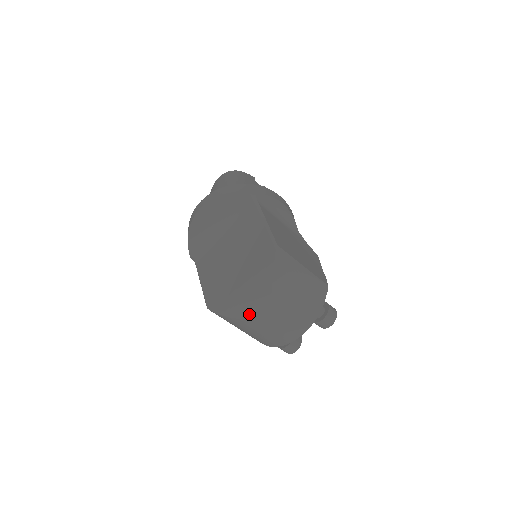
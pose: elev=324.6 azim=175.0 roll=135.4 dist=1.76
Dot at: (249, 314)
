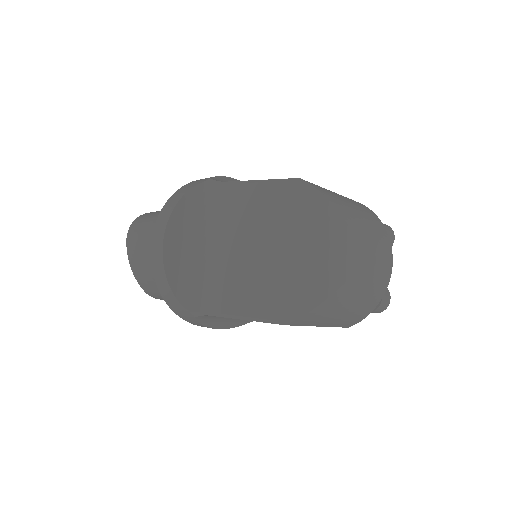
Dot at: (344, 271)
